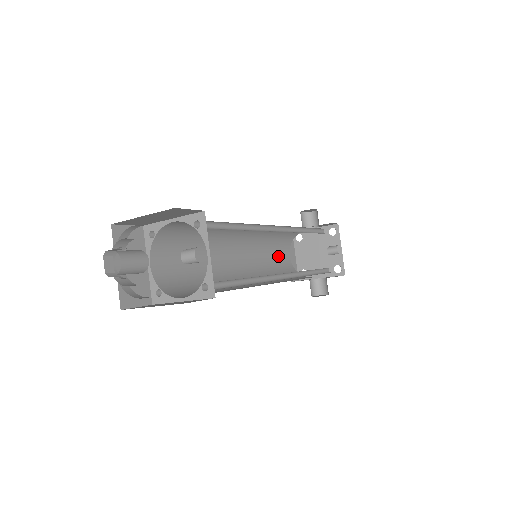
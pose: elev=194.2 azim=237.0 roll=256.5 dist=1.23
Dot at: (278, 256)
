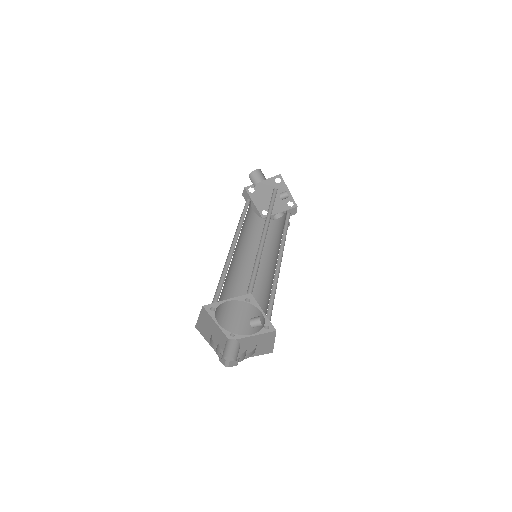
Dot at: (249, 220)
